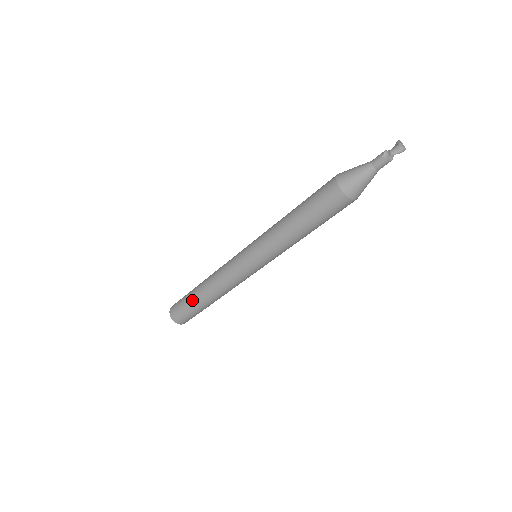
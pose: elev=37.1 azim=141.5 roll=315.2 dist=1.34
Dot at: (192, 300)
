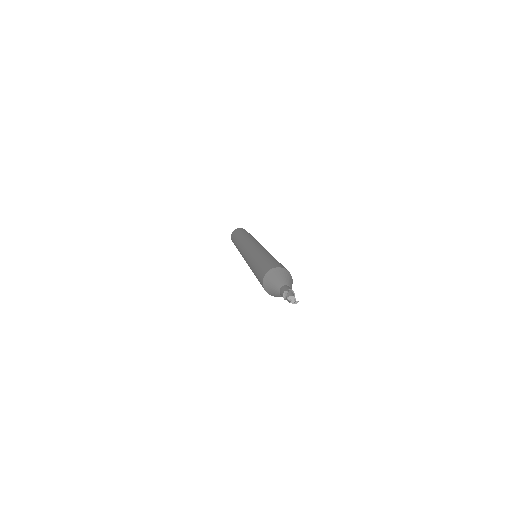
Dot at: occluded
